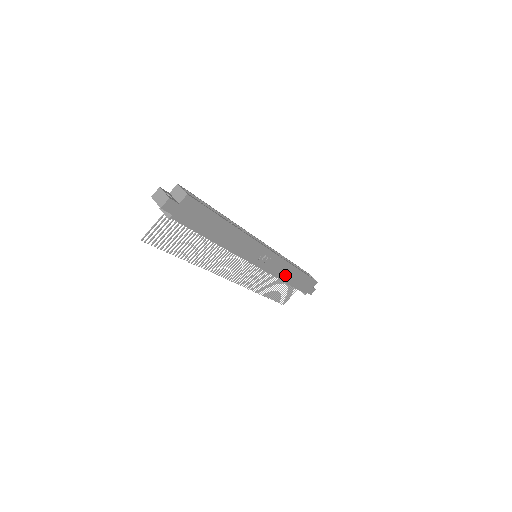
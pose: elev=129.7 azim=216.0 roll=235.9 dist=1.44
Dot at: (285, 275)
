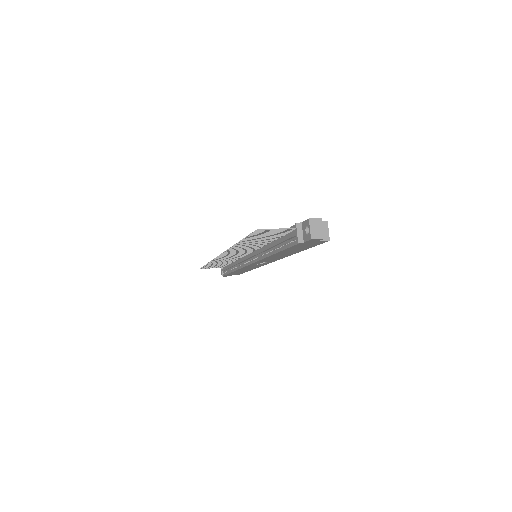
Dot at: (243, 269)
